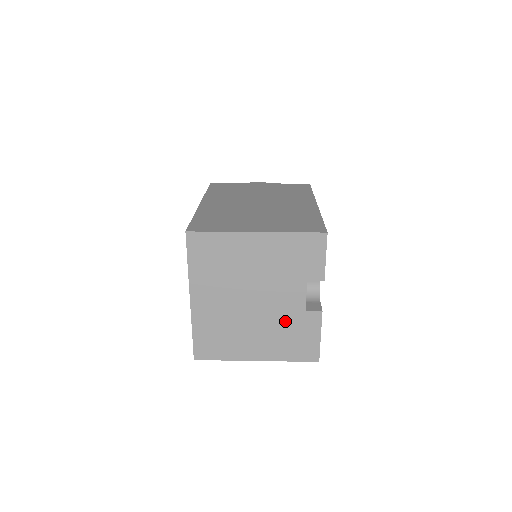
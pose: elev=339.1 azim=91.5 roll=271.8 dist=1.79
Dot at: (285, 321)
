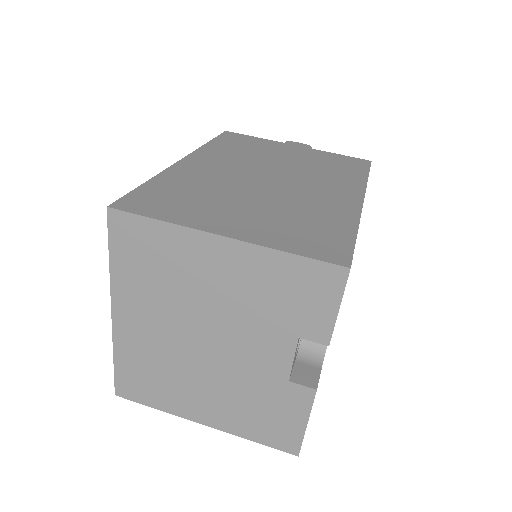
Dot at: (253, 385)
